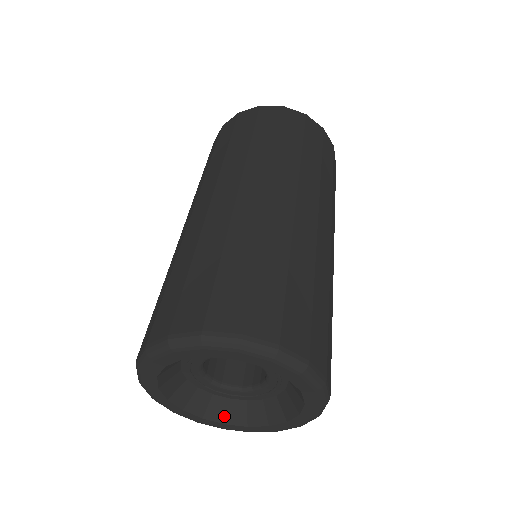
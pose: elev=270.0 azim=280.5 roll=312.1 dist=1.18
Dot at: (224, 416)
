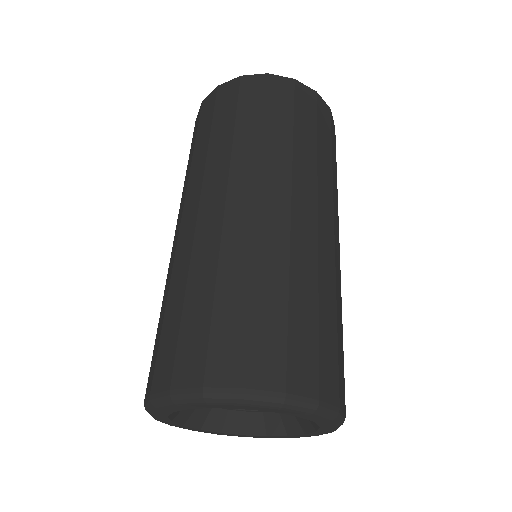
Dot at: (187, 419)
